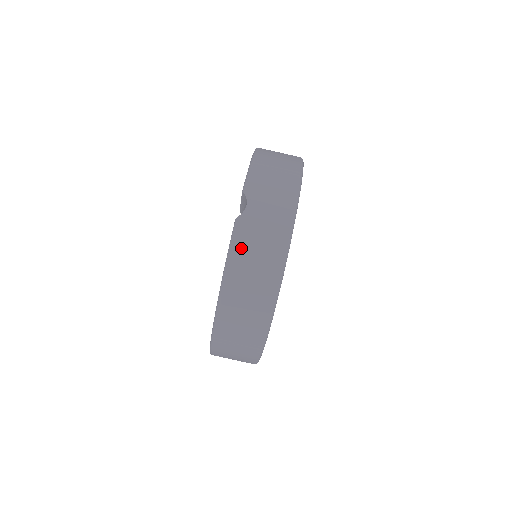
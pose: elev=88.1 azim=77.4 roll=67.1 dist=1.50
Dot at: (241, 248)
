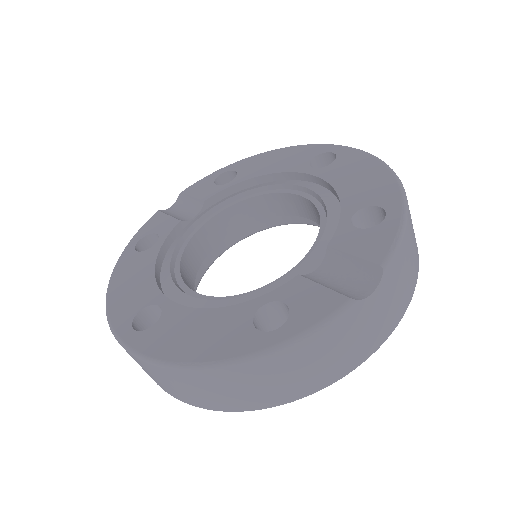
Dot at: (324, 339)
